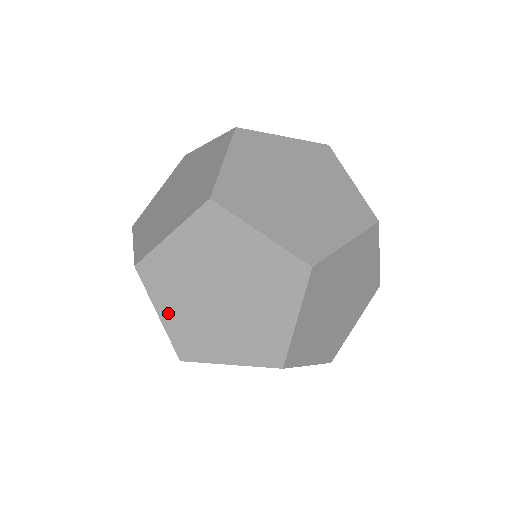
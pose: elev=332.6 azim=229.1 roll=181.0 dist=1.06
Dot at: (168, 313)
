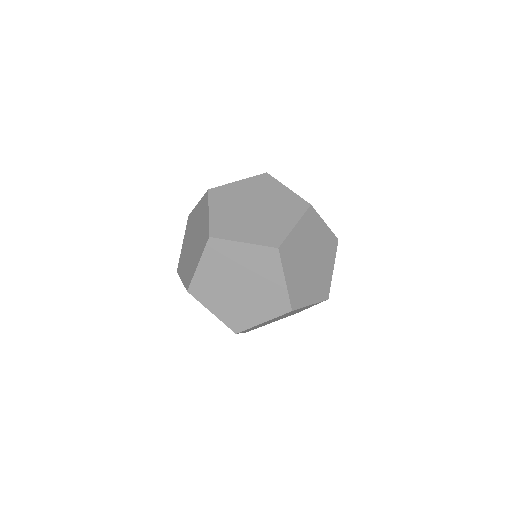
Dot at: (217, 309)
